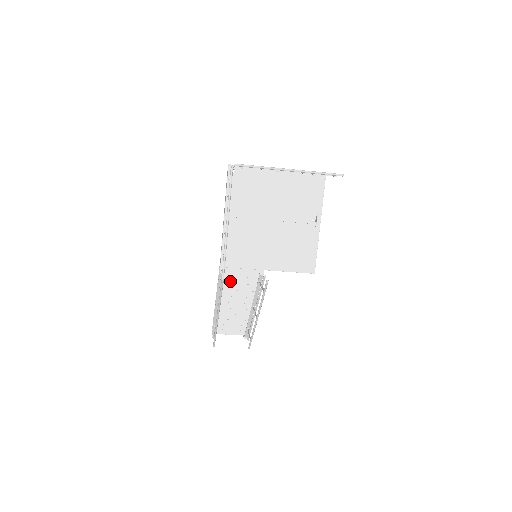
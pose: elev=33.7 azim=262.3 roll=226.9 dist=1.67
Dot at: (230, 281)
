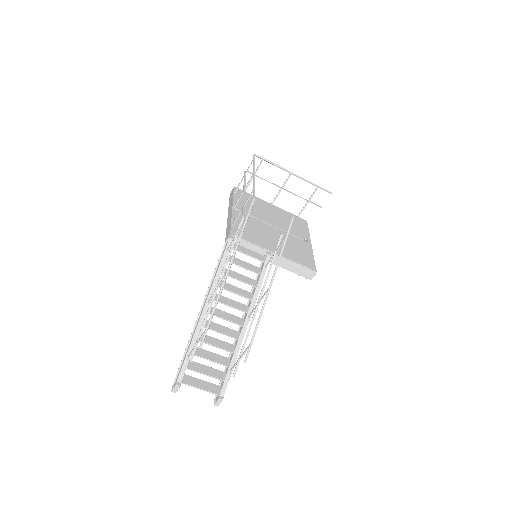
Dot at: (234, 262)
